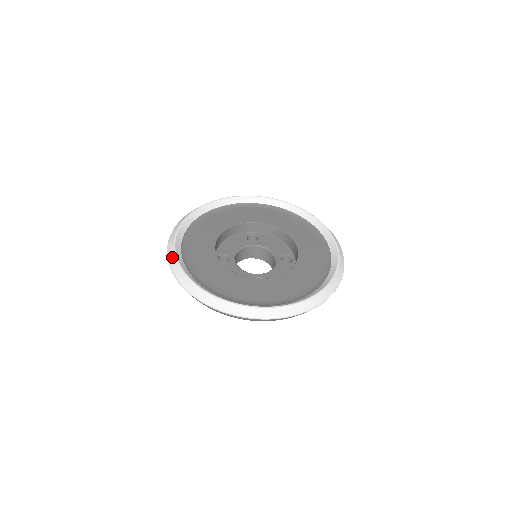
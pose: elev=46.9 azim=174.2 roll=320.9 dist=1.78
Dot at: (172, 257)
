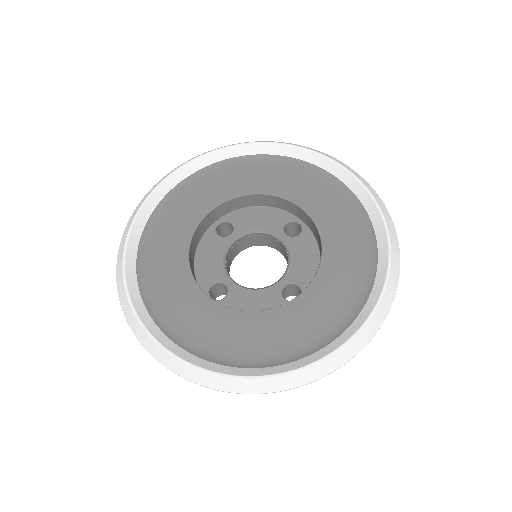
Dot at: (155, 185)
